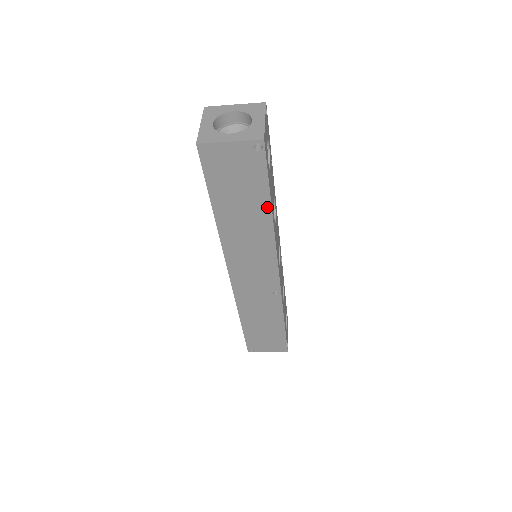
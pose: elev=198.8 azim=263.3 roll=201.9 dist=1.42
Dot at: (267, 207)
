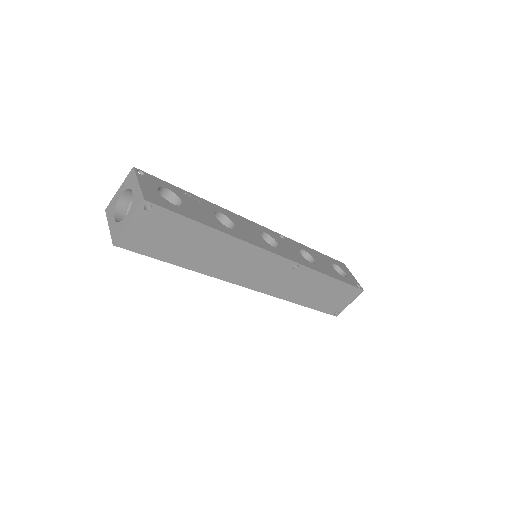
Dot at: (207, 230)
